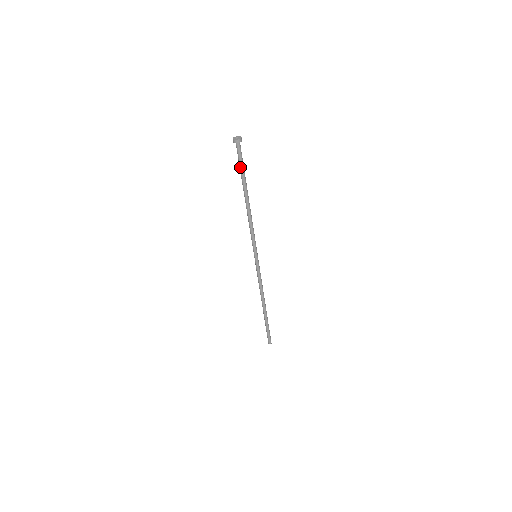
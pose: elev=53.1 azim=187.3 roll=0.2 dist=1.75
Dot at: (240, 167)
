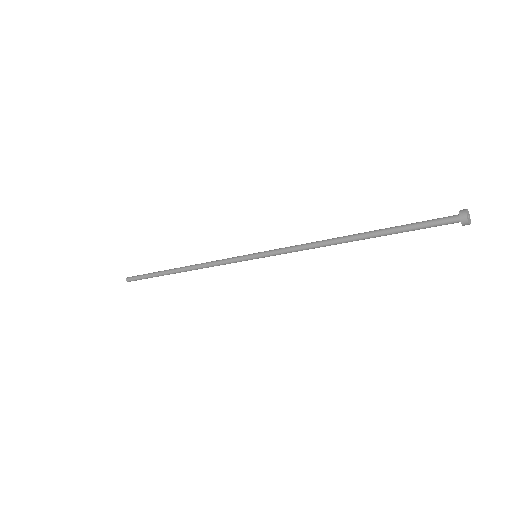
Dot at: occluded
